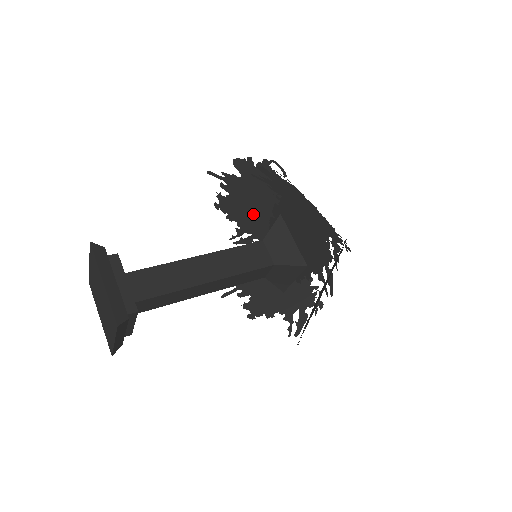
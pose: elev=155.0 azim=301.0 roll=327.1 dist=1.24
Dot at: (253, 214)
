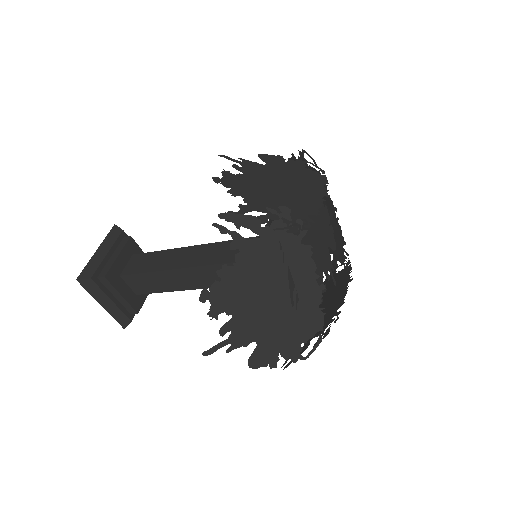
Dot at: occluded
